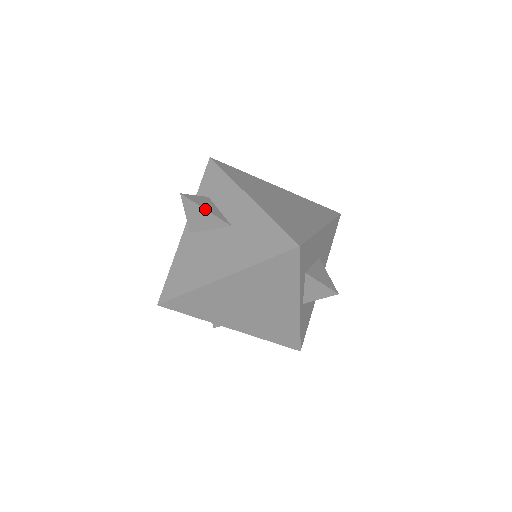
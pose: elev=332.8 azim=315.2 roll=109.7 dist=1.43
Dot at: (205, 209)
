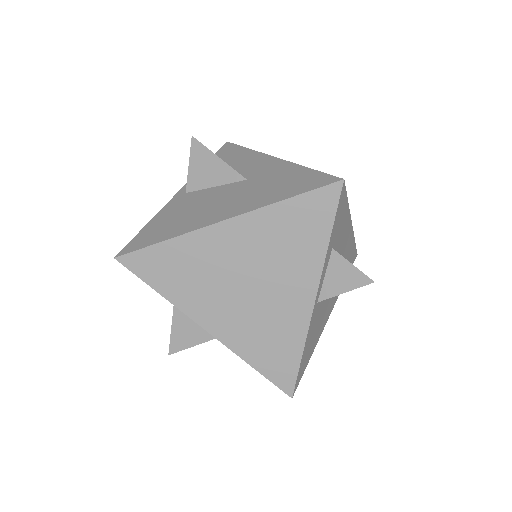
Dot at: occluded
